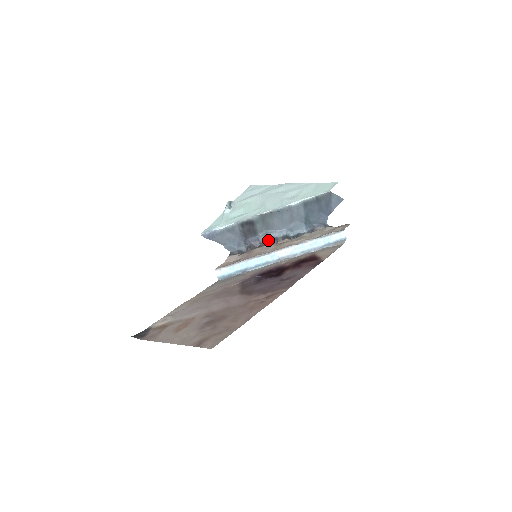
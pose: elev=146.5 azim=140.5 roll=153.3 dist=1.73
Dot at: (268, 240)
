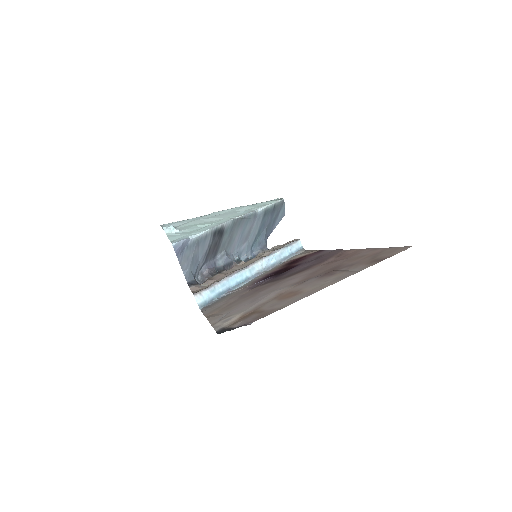
Dot at: (224, 265)
